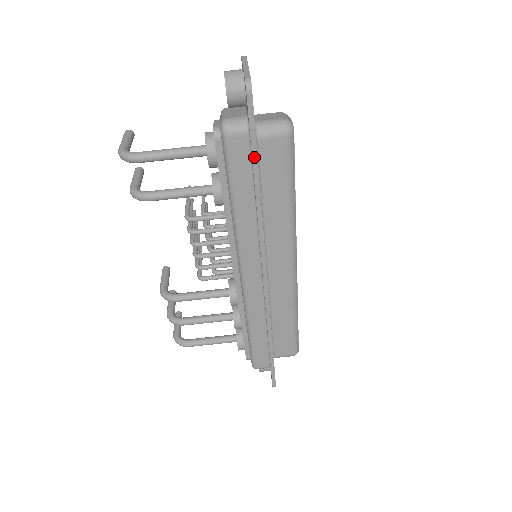
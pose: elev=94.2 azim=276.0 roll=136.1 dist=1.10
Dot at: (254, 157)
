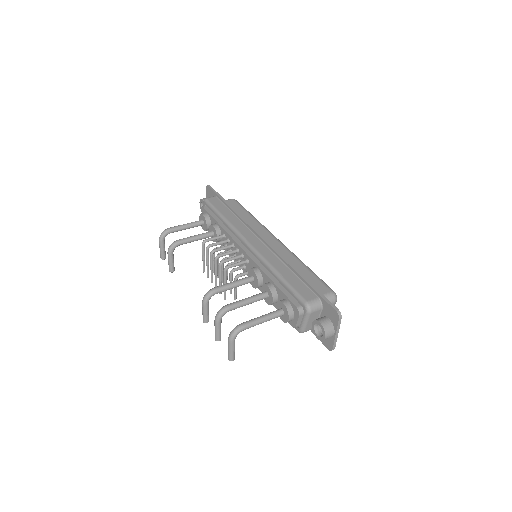
Dot at: (221, 198)
